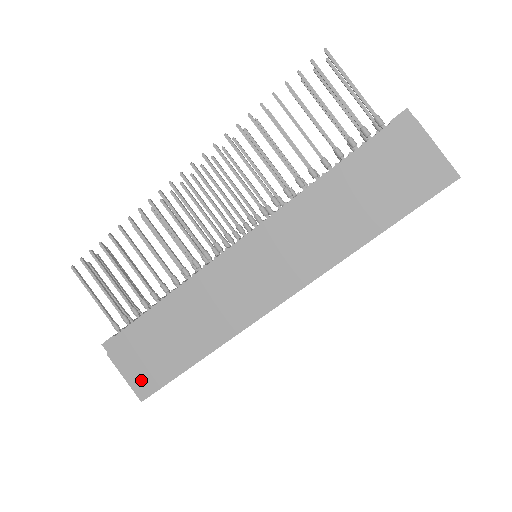
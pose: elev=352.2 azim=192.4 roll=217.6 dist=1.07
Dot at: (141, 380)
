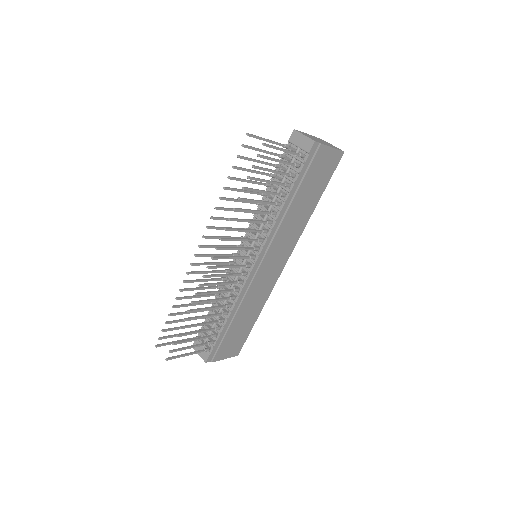
Dot at: (234, 351)
